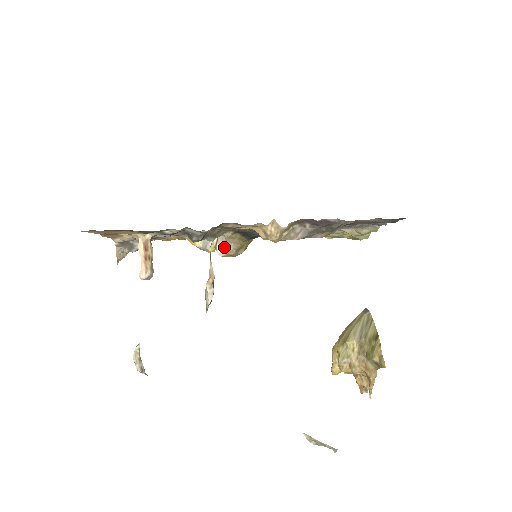
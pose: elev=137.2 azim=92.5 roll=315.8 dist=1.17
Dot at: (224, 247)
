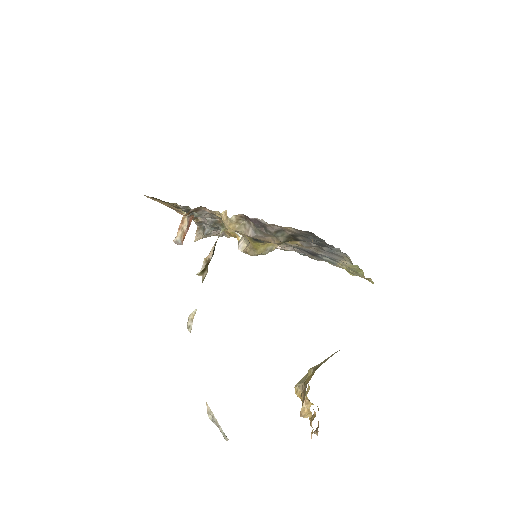
Dot at: (244, 244)
